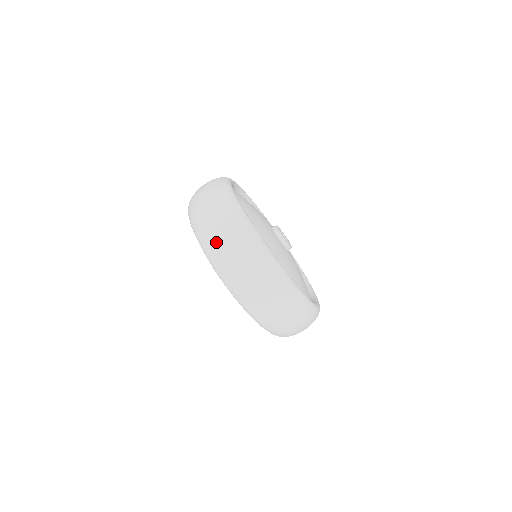
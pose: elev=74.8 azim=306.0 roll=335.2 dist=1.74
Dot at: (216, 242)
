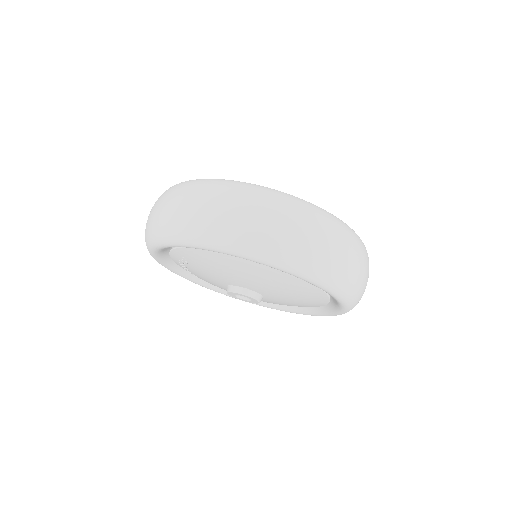
Dot at: (153, 219)
